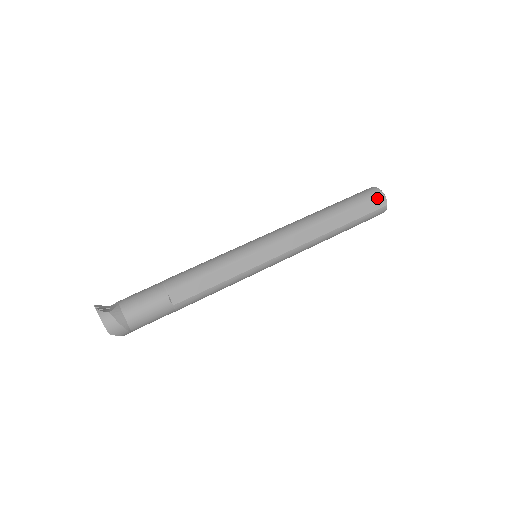
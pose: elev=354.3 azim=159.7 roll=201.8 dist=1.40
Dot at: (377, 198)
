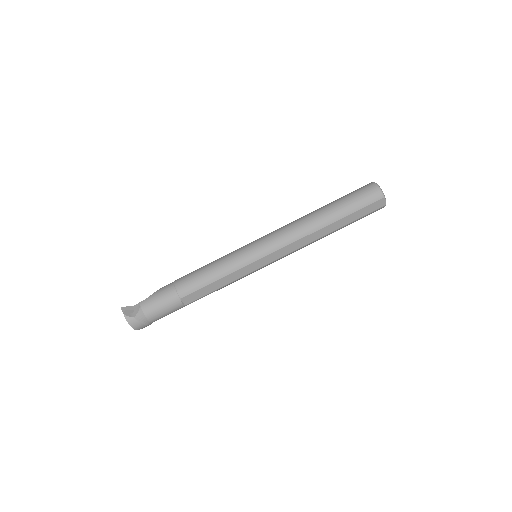
Dot at: (376, 201)
